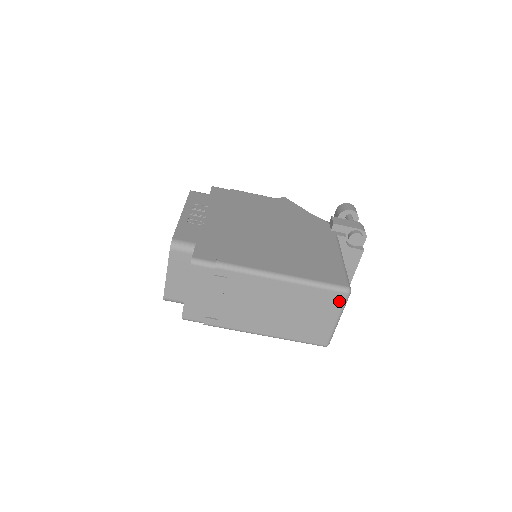
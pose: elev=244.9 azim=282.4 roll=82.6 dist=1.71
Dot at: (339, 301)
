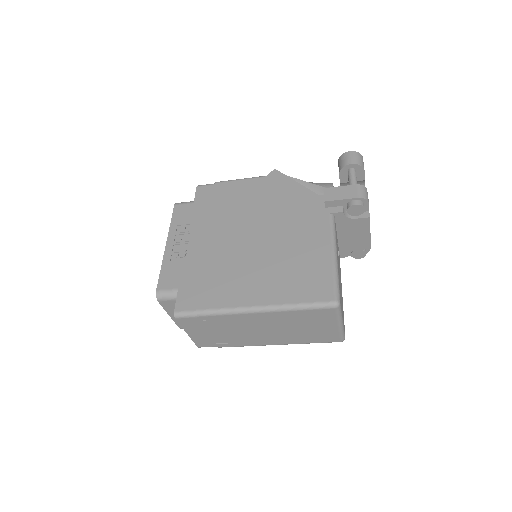
Dot at: (331, 314)
